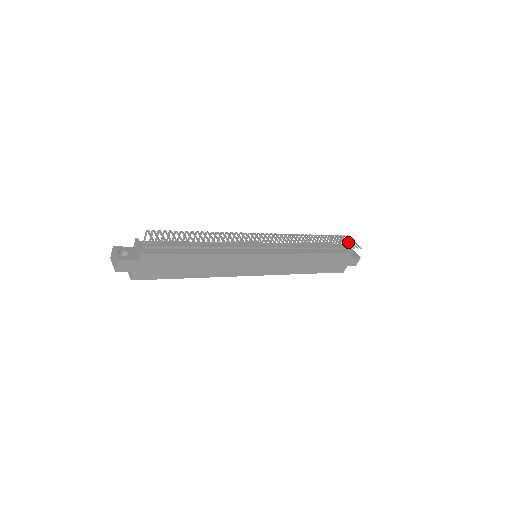
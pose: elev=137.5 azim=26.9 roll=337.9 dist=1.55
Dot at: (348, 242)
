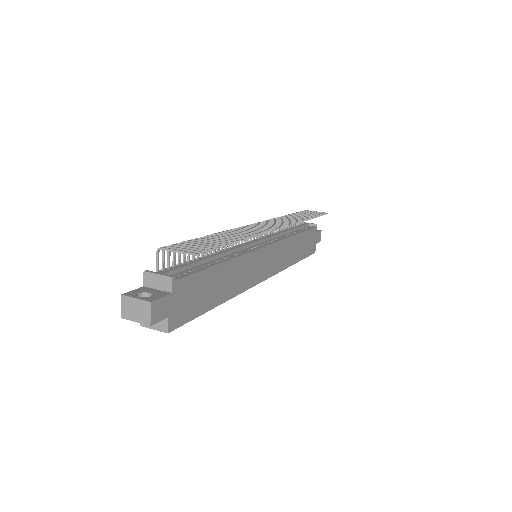
Dot at: (314, 213)
